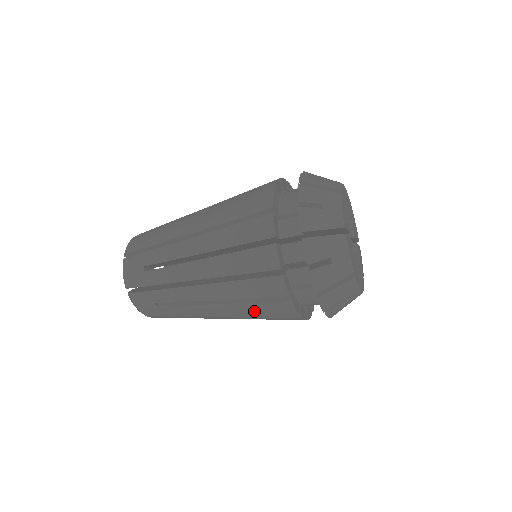
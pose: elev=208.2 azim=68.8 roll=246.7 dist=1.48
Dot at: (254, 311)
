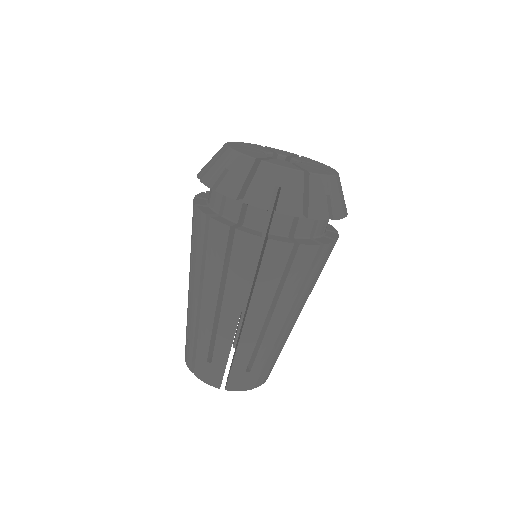
Dot at: (199, 255)
